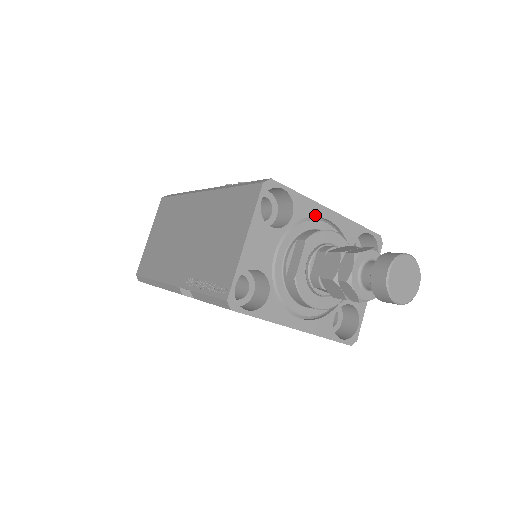
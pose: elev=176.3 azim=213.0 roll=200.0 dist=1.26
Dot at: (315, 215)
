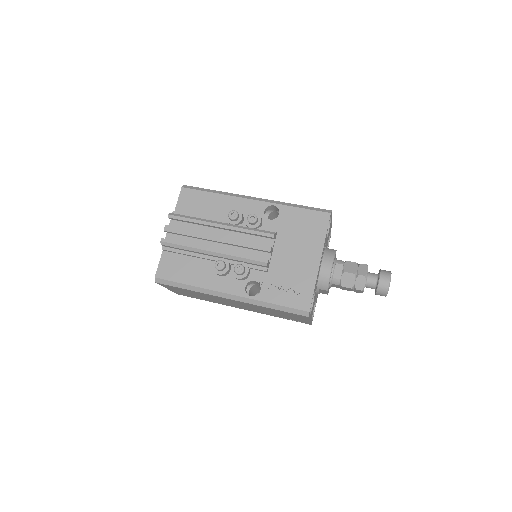
Dot at: (318, 274)
